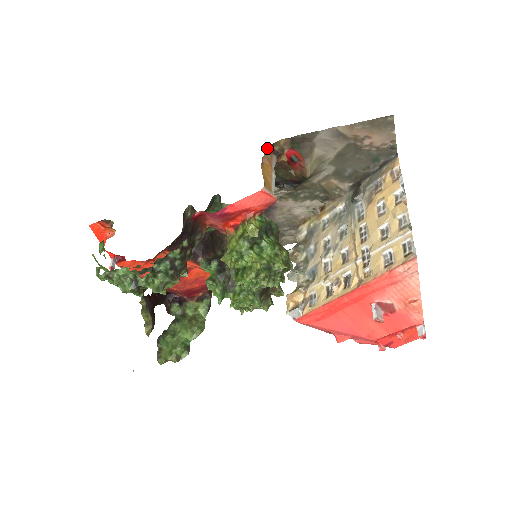
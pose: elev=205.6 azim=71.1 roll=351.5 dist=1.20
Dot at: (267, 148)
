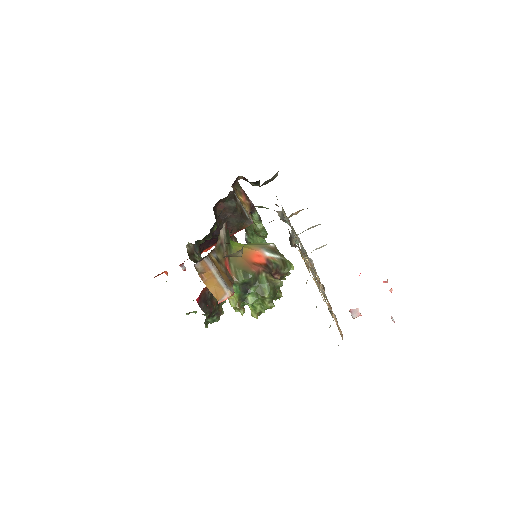
Dot at: (195, 266)
